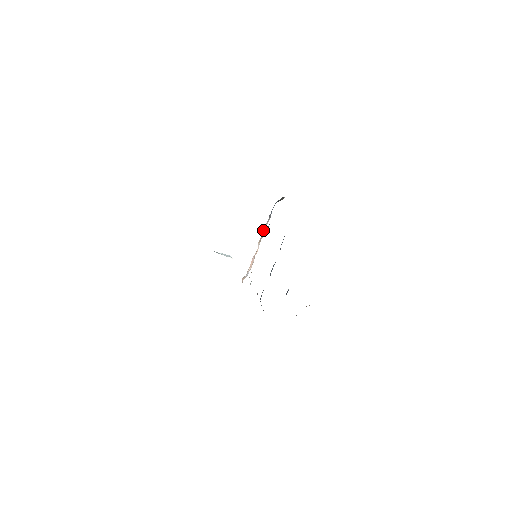
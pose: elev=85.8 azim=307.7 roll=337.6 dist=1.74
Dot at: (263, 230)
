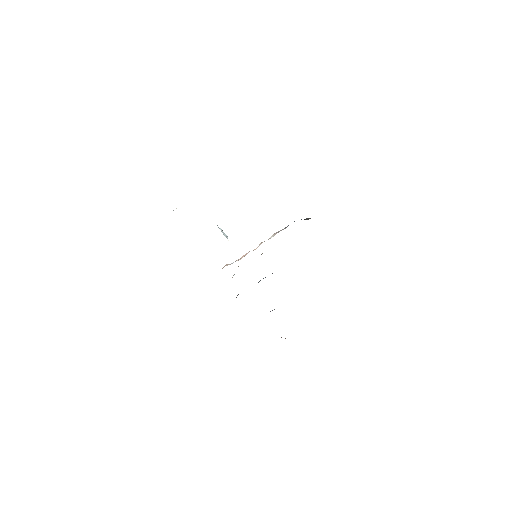
Dot at: (273, 234)
